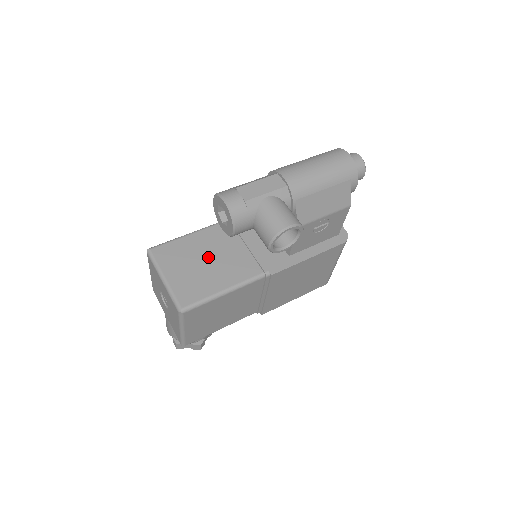
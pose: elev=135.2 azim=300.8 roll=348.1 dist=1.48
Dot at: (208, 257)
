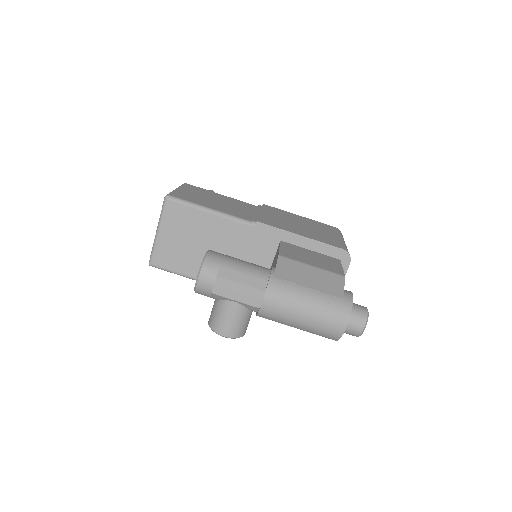
Dot at: (203, 243)
